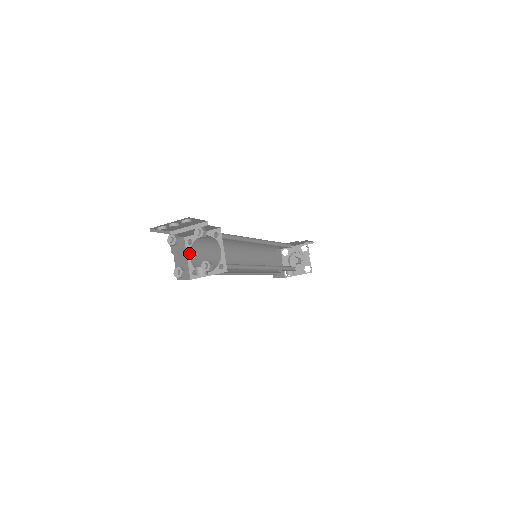
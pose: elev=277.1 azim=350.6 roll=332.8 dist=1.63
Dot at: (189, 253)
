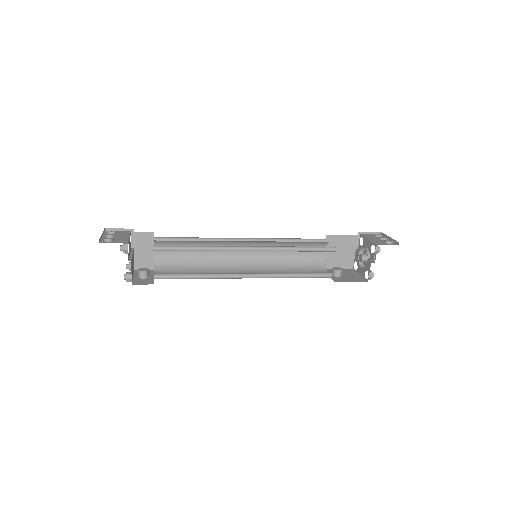
Dot at: occluded
